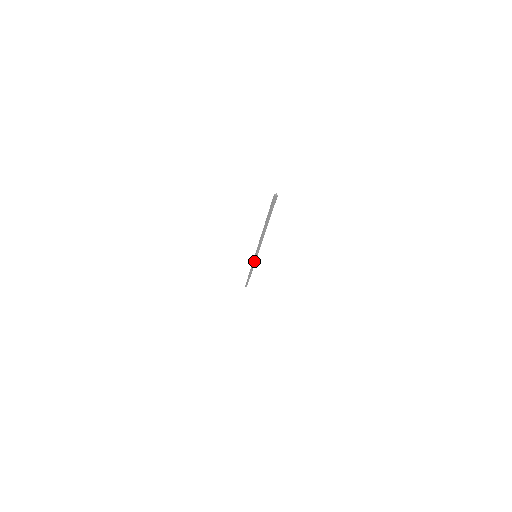
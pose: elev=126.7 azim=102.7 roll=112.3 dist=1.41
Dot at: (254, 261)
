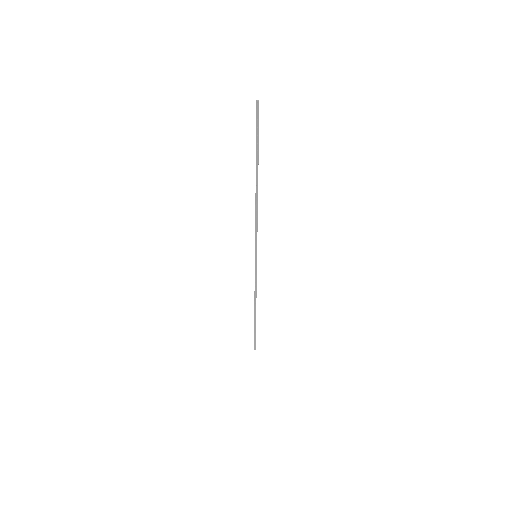
Dot at: (255, 270)
